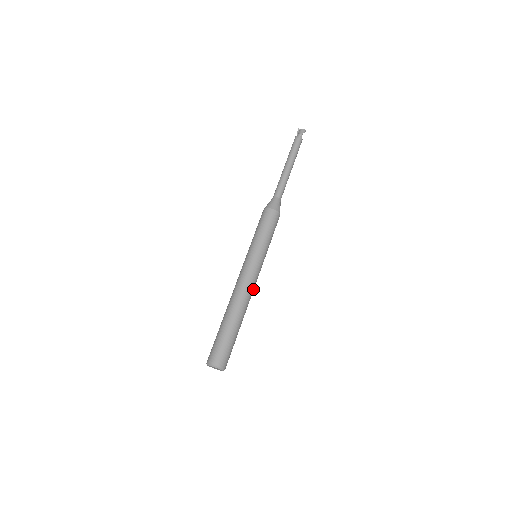
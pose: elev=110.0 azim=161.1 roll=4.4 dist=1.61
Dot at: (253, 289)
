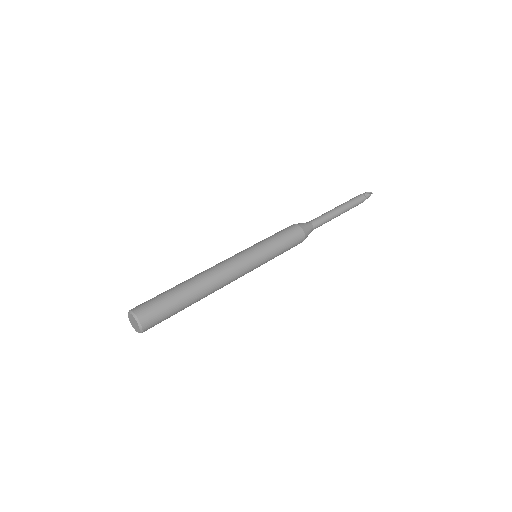
Dot at: (230, 272)
